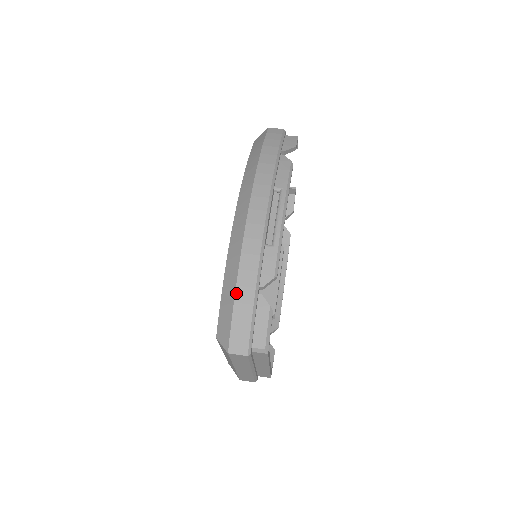
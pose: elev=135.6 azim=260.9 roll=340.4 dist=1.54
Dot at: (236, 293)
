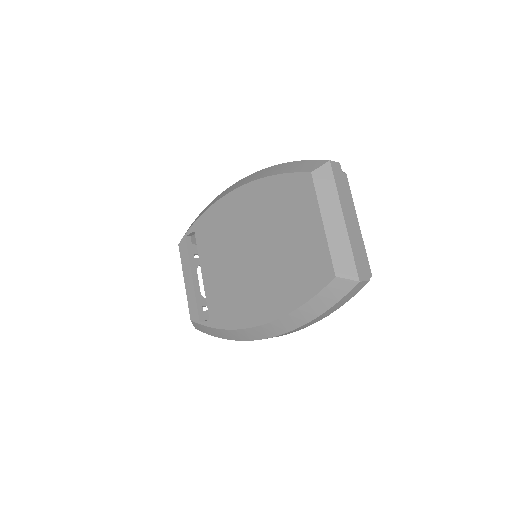
Dot at: (289, 162)
